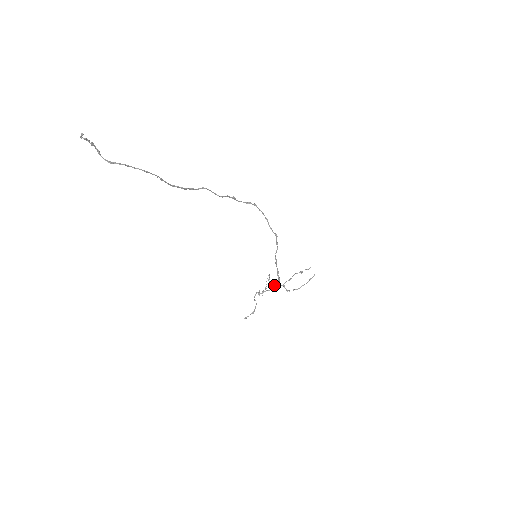
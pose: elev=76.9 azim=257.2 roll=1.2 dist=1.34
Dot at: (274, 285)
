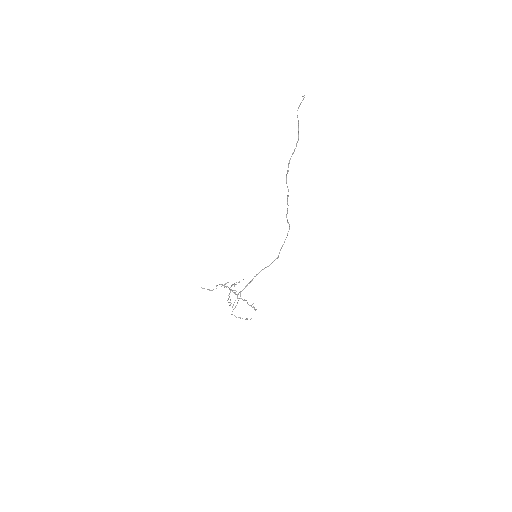
Dot at: occluded
